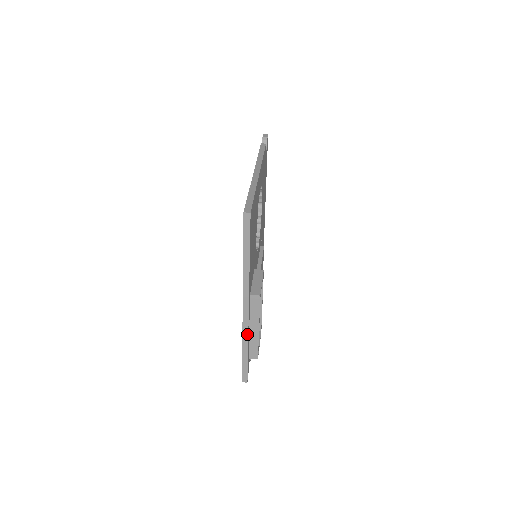
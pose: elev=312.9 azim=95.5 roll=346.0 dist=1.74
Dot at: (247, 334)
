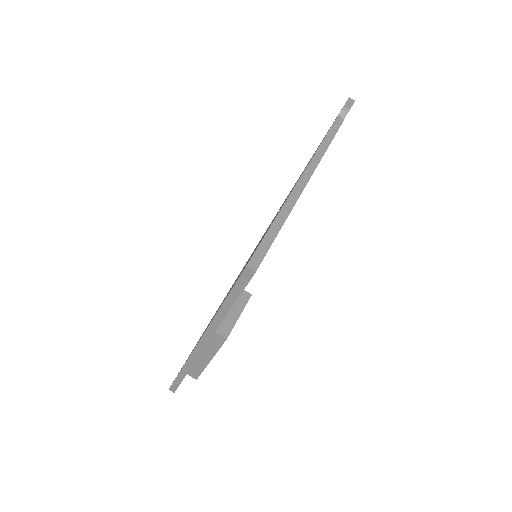
Dot at: (192, 363)
